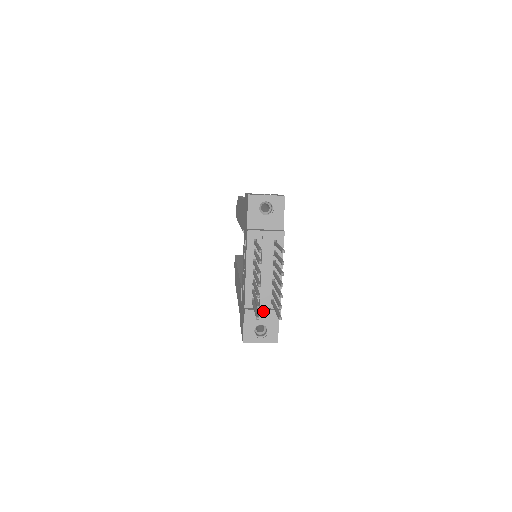
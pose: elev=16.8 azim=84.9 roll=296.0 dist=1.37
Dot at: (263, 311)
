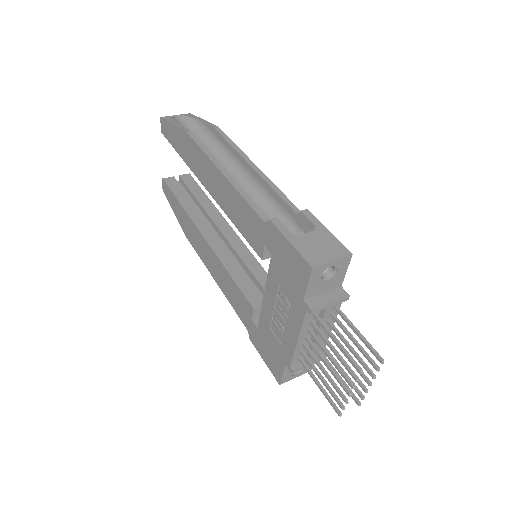
Dot at: occluded
